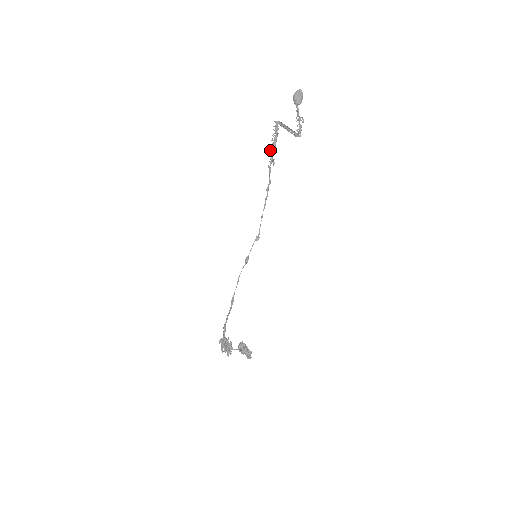
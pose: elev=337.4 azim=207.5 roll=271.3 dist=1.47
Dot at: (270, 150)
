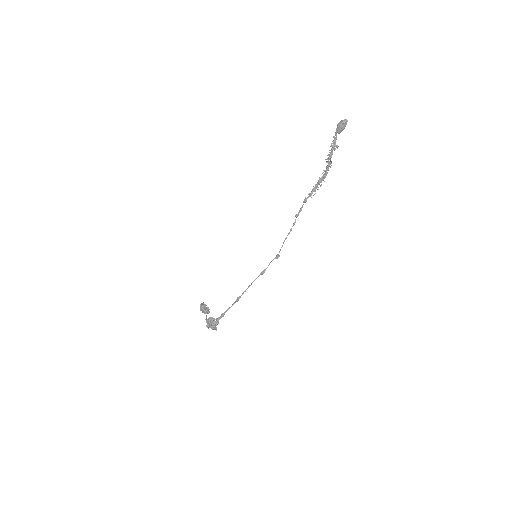
Dot at: (316, 187)
